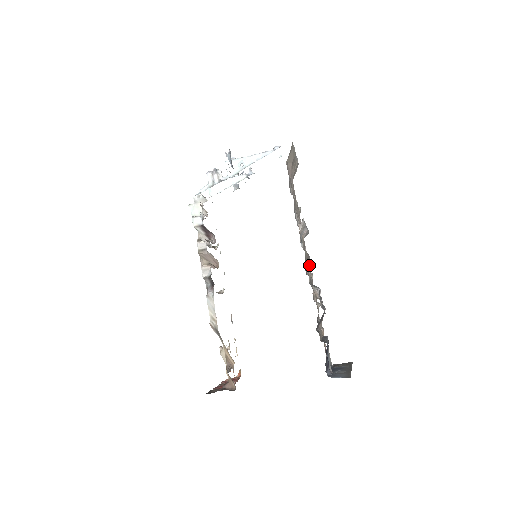
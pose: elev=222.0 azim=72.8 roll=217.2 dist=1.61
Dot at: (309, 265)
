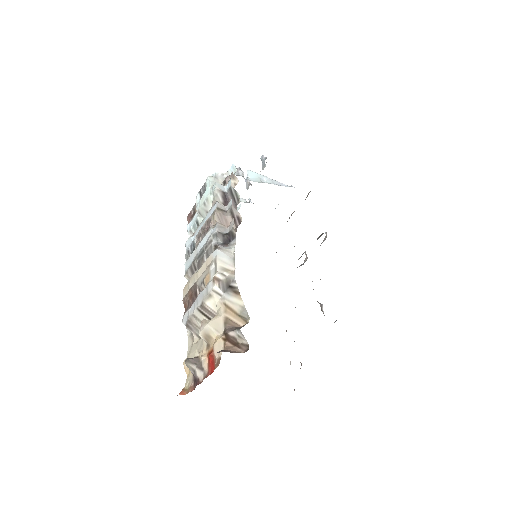
Dot at: occluded
